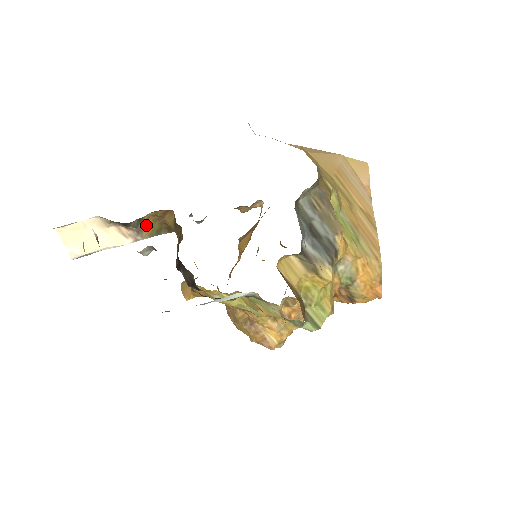
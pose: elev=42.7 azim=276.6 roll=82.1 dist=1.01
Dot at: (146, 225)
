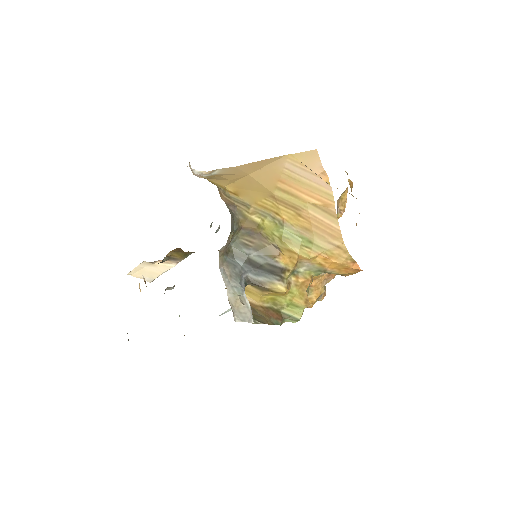
Dot at: (175, 256)
